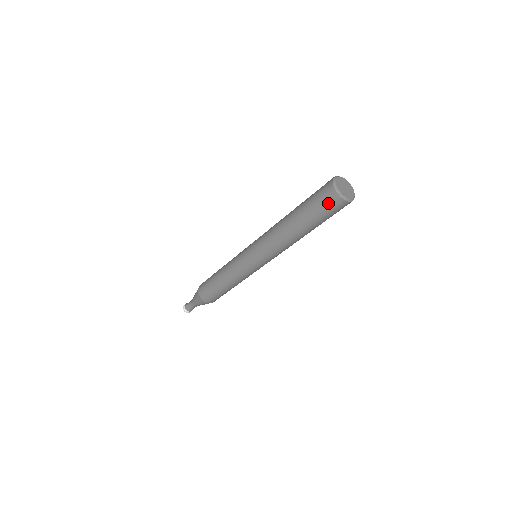
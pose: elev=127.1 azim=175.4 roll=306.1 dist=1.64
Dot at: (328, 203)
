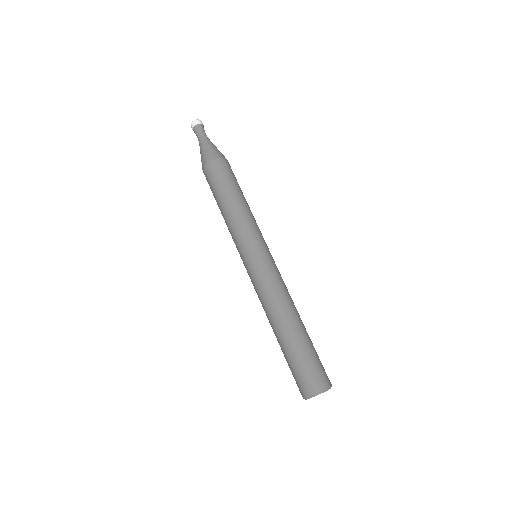
Dot at: (297, 383)
